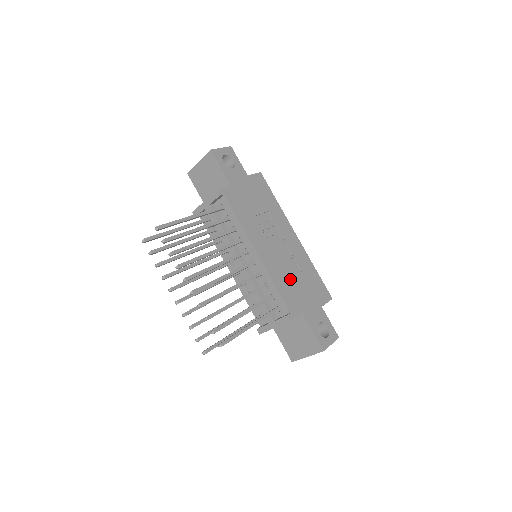
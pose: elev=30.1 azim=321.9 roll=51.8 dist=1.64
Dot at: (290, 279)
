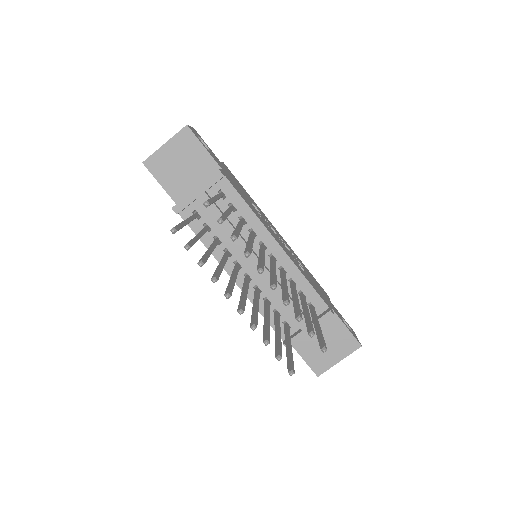
Dot at: (306, 274)
